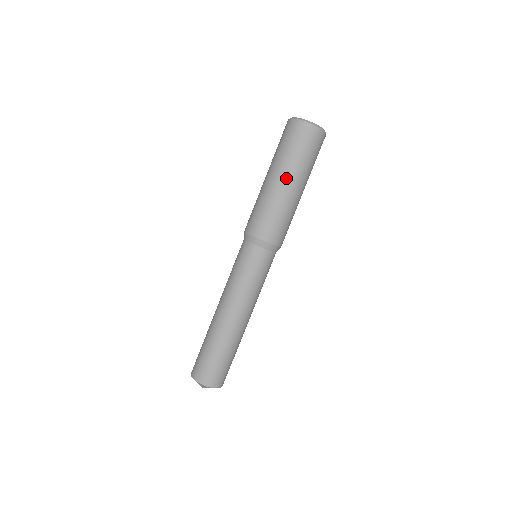
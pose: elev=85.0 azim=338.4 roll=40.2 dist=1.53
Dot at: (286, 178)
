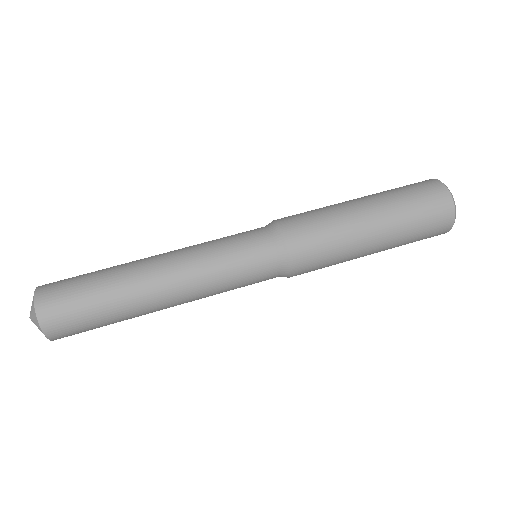
Dot at: (377, 218)
